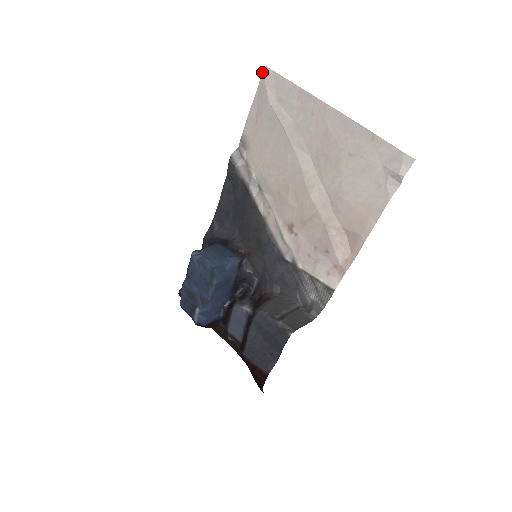
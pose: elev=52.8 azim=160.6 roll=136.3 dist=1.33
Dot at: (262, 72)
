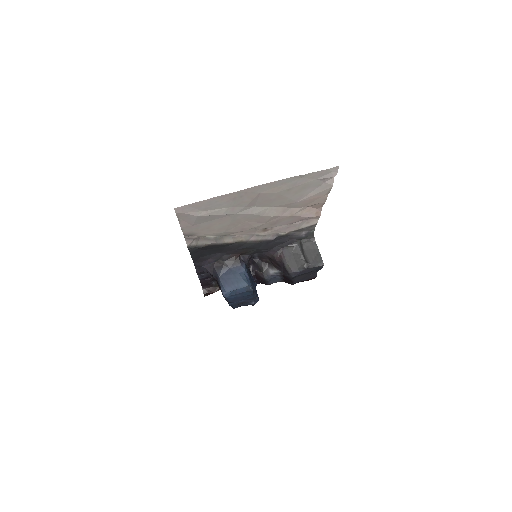
Dot at: (175, 212)
